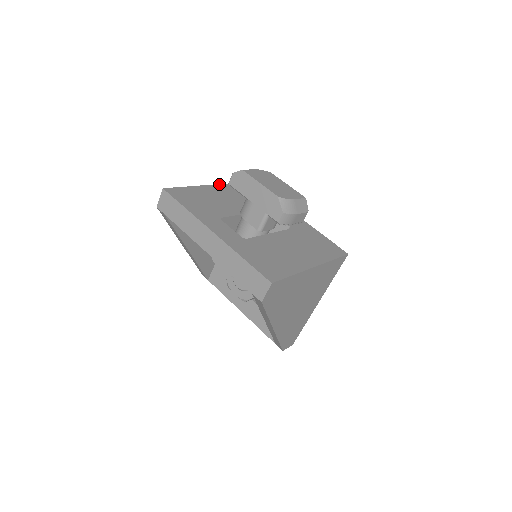
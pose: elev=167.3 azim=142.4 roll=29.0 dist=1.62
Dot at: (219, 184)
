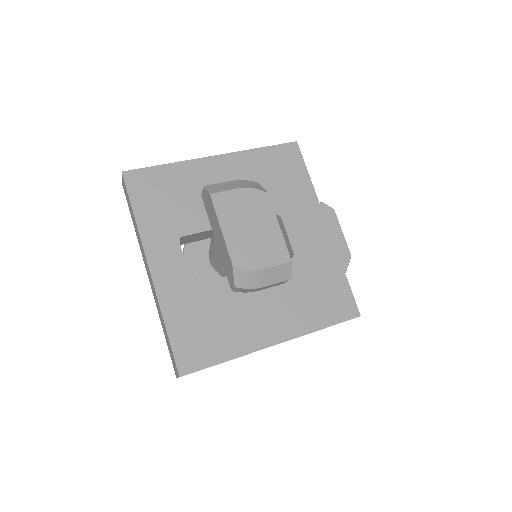
Dot at: (227, 153)
